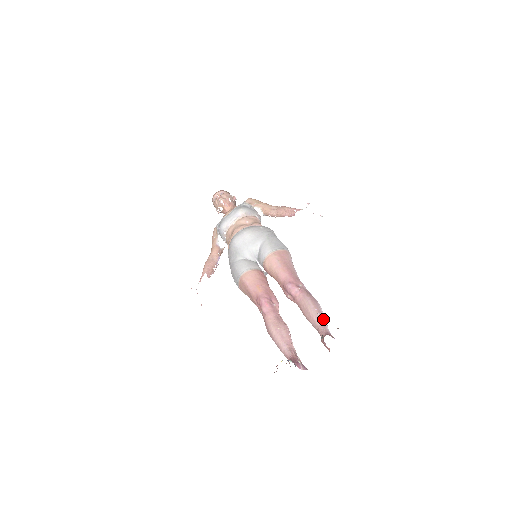
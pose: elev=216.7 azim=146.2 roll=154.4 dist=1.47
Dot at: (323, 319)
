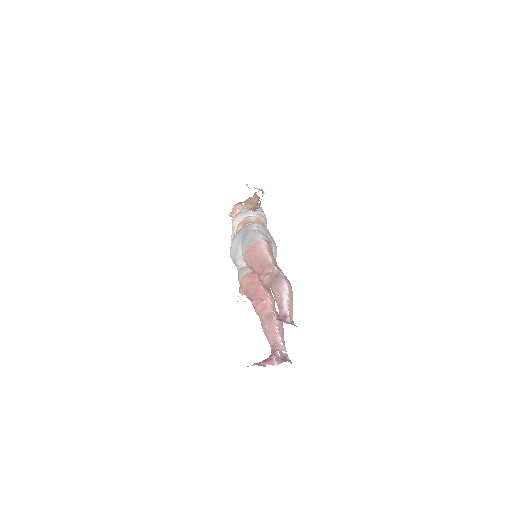
Dot at: (282, 300)
